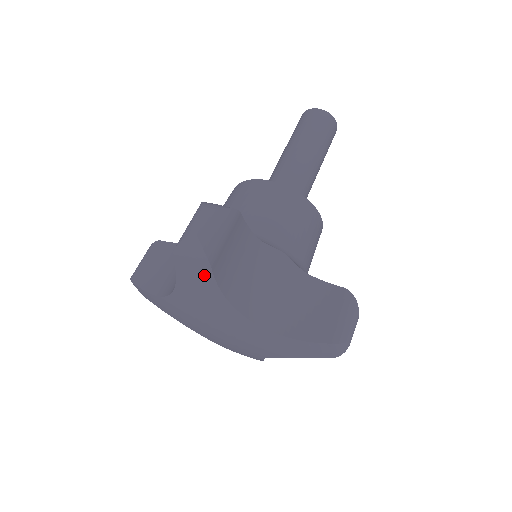
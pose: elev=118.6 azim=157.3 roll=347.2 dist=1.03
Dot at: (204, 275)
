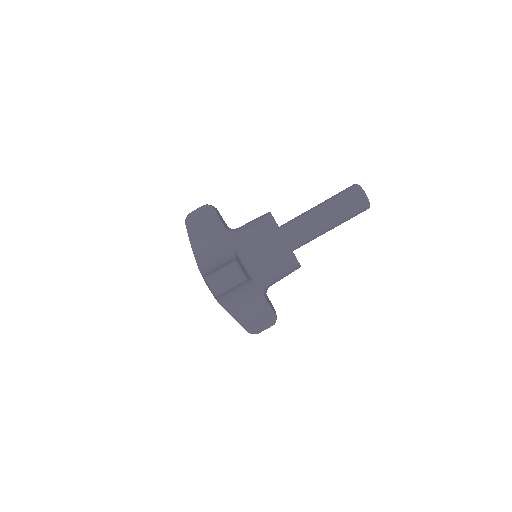
Dot at: (212, 293)
